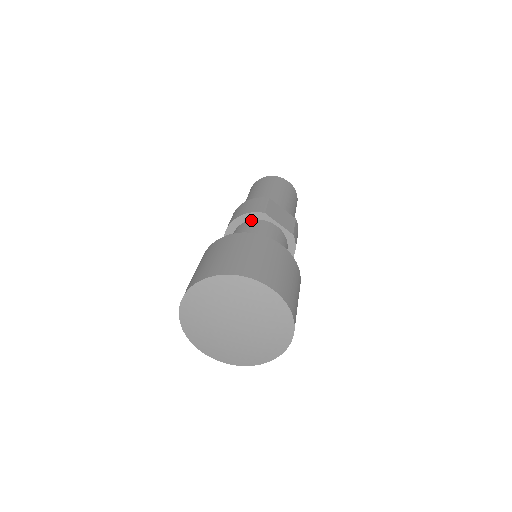
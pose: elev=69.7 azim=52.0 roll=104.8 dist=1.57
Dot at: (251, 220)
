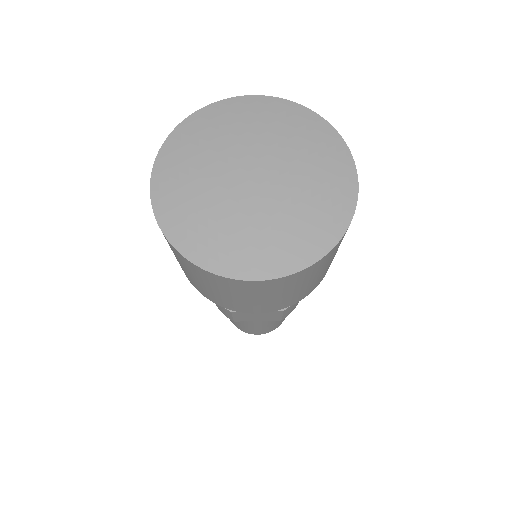
Dot at: occluded
